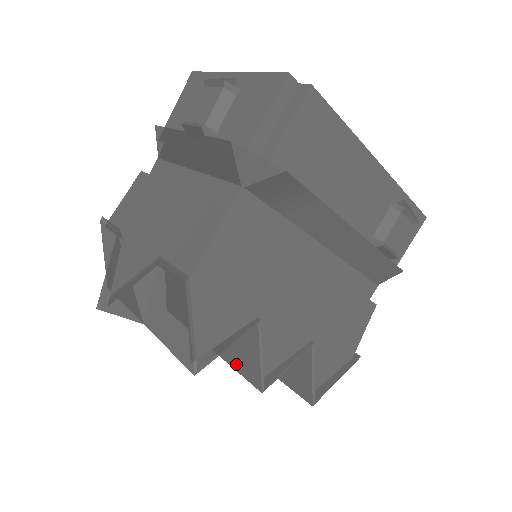
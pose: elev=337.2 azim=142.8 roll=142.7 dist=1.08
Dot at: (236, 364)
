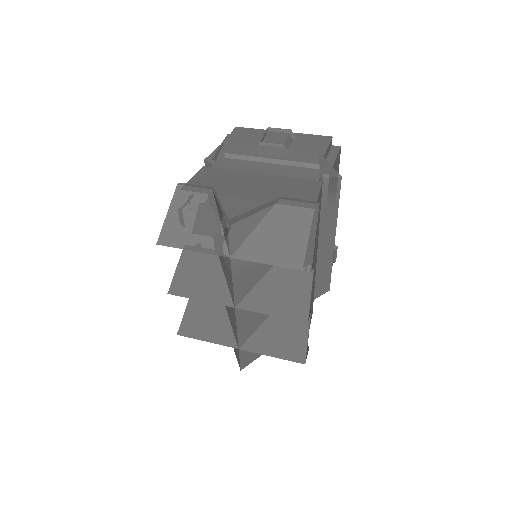
Dot at: (277, 310)
